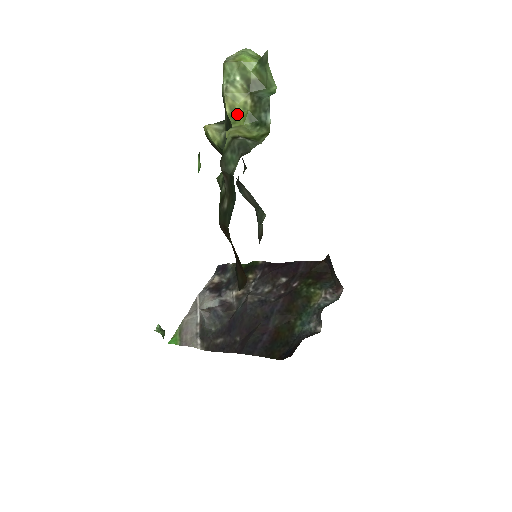
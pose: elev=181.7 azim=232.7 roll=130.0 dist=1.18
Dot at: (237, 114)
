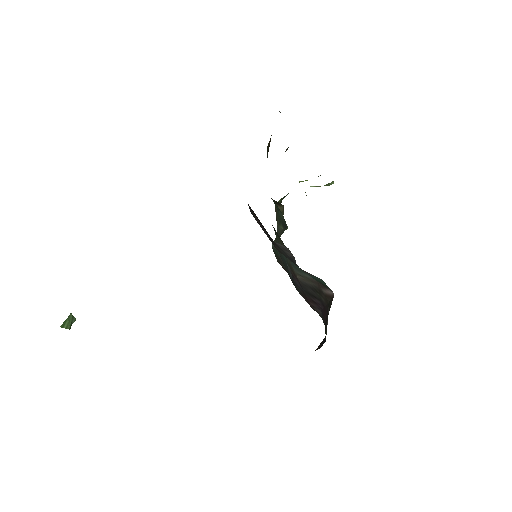
Dot at: occluded
